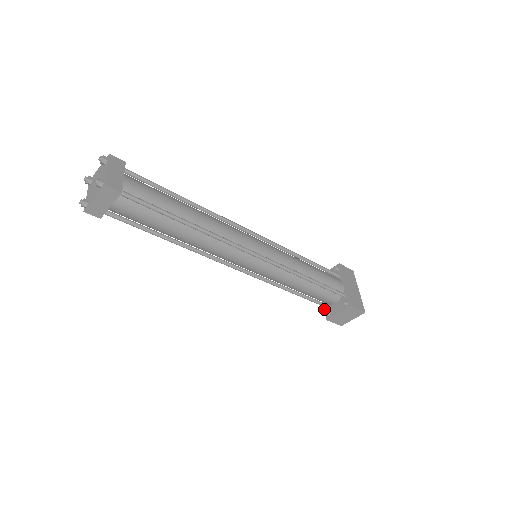
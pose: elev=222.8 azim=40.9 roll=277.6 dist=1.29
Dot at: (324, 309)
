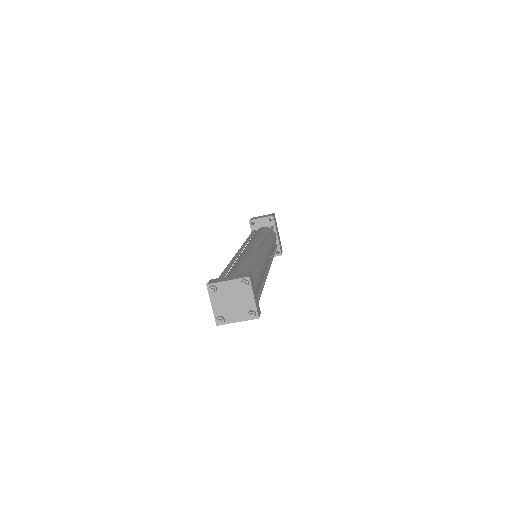
Dot at: occluded
